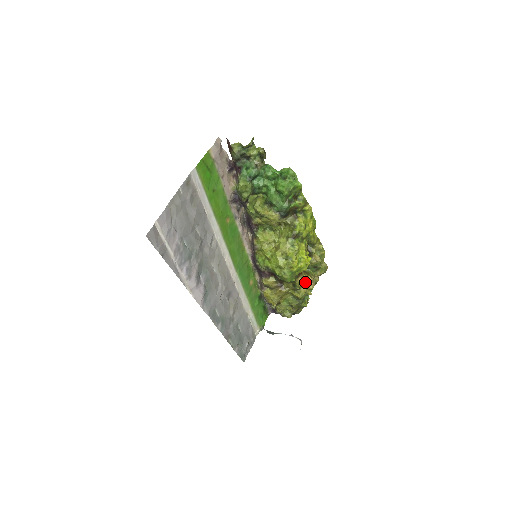
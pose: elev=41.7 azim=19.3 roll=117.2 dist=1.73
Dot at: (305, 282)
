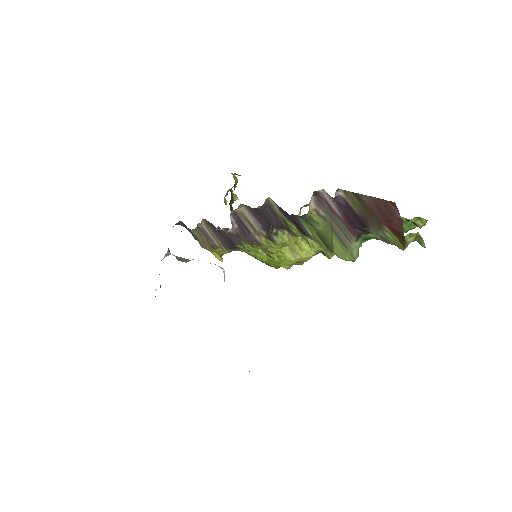
Dot at: occluded
